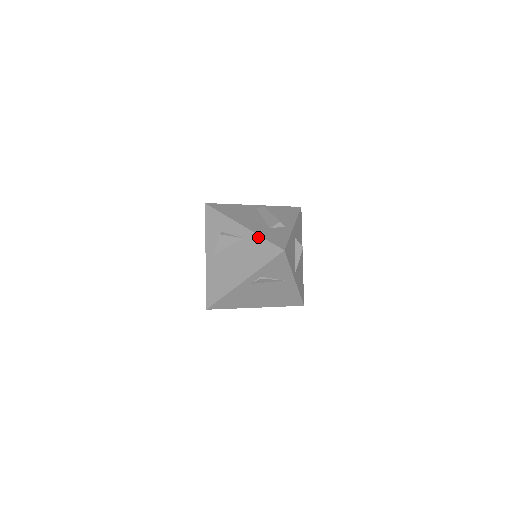
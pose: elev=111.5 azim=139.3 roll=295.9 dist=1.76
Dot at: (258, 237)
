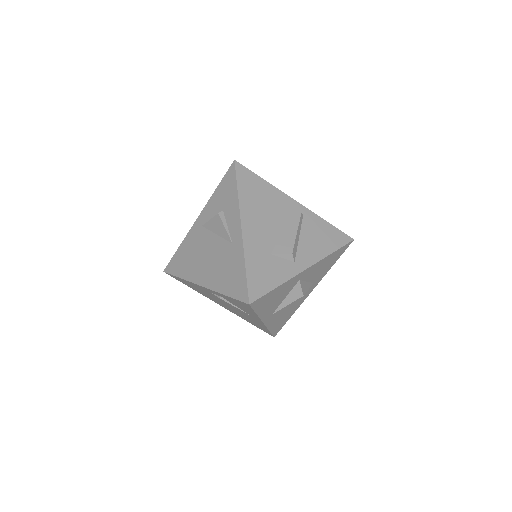
Dot at: (242, 259)
